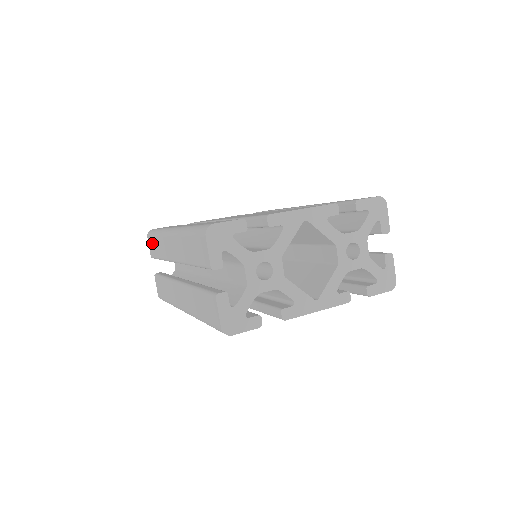
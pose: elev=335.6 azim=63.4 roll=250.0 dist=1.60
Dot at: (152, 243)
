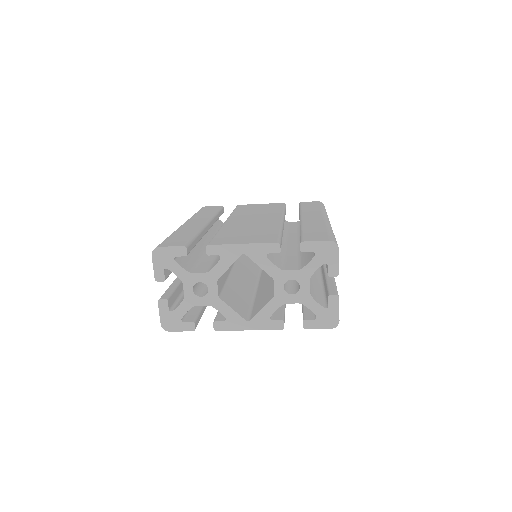
Dot at: occluded
